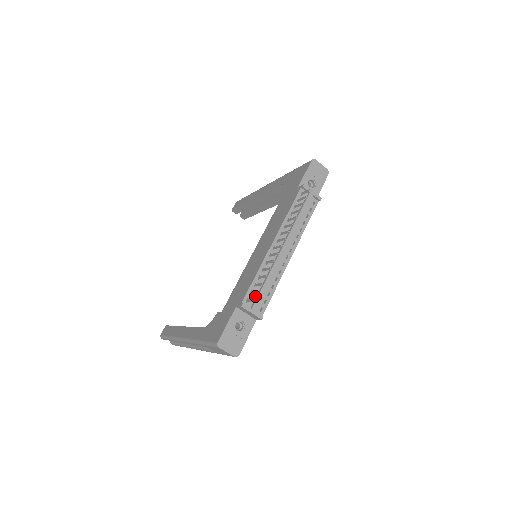
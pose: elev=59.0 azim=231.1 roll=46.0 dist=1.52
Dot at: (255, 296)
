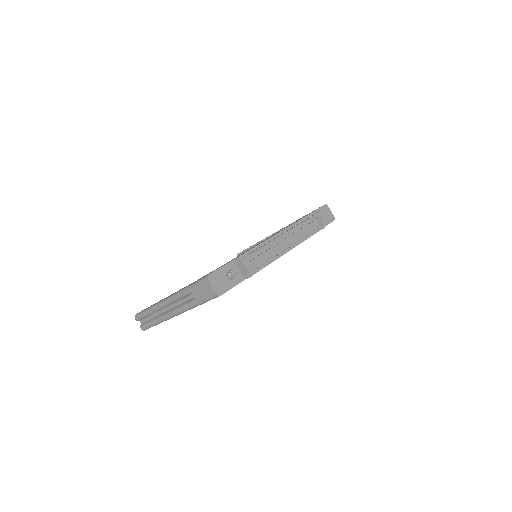
Dot at: (252, 258)
